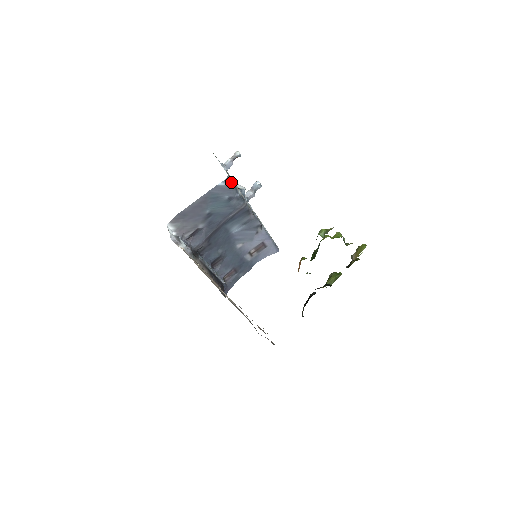
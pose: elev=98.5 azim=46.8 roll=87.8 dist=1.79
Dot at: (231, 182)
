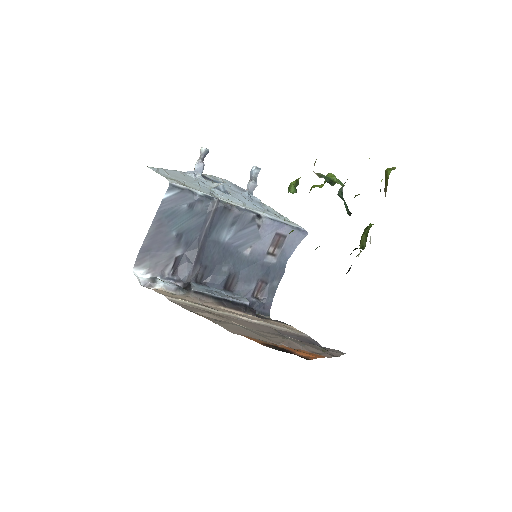
Dot at: (179, 187)
